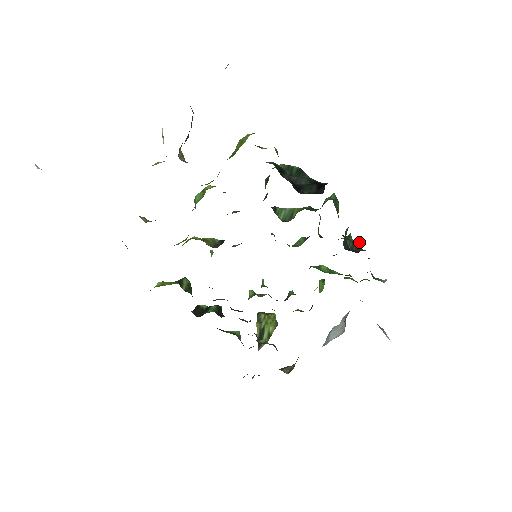
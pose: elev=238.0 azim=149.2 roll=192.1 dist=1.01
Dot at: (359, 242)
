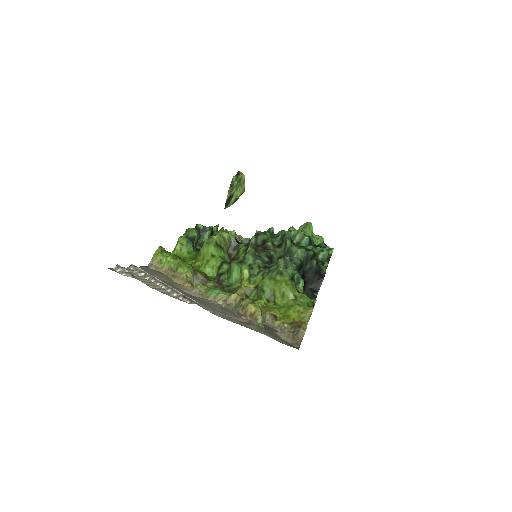
Dot at: occluded
